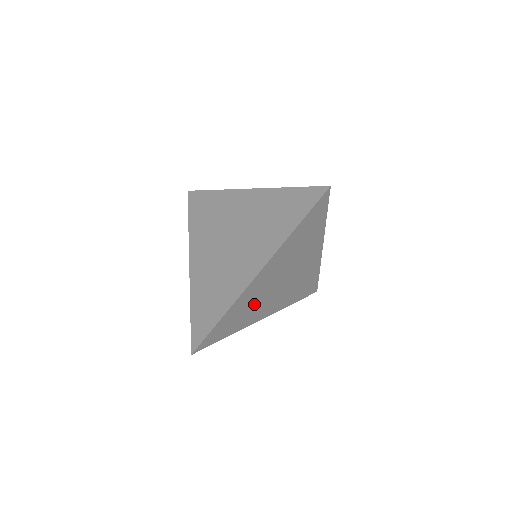
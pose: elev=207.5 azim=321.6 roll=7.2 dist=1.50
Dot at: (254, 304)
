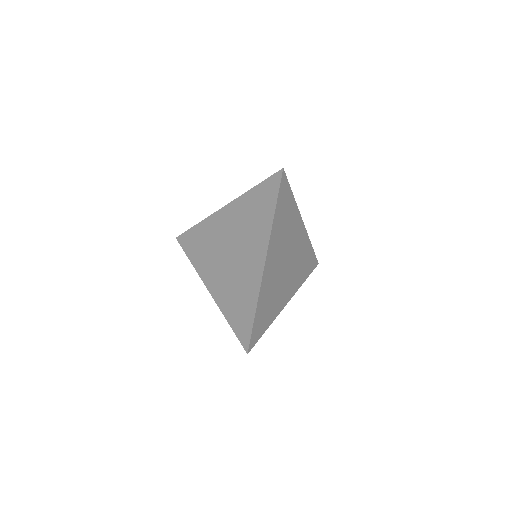
Dot at: (274, 291)
